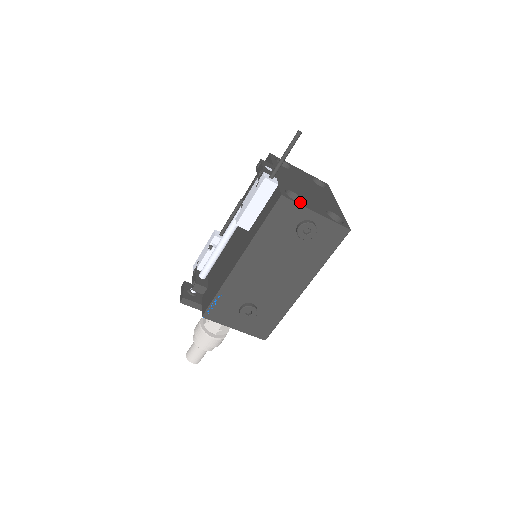
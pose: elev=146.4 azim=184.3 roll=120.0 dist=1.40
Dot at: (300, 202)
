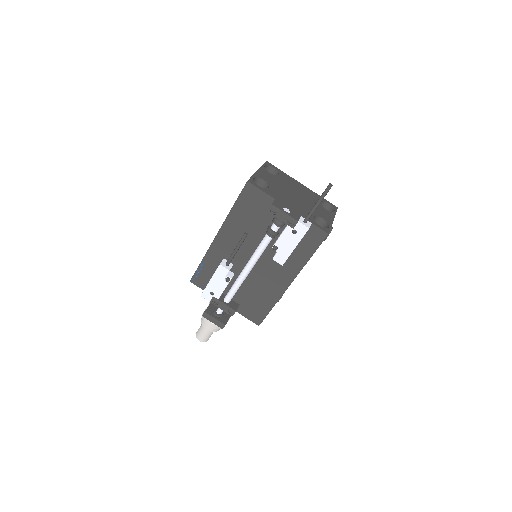
Dot at: (319, 220)
